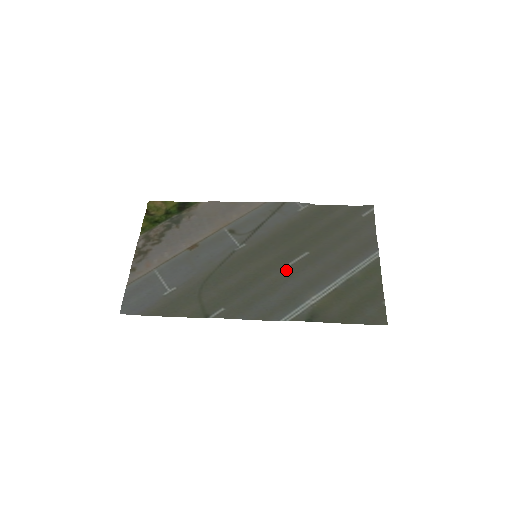
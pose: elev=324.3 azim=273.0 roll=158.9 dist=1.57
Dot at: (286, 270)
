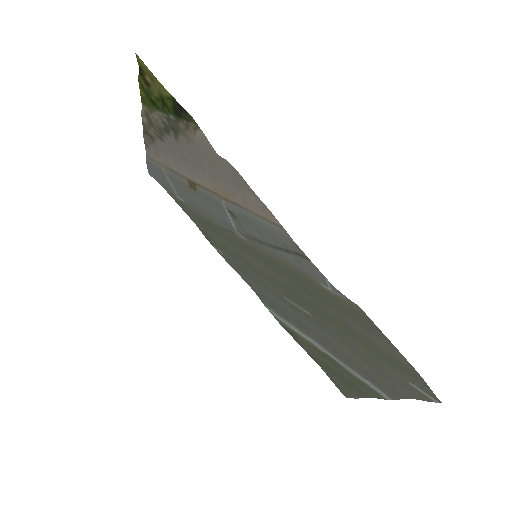
Dot at: (282, 295)
